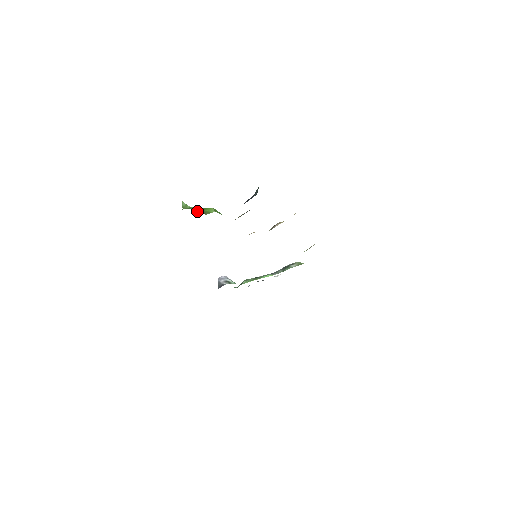
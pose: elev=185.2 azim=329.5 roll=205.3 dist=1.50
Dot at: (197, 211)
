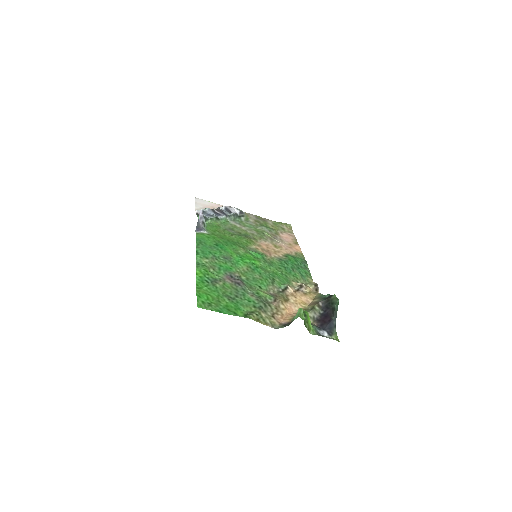
Dot at: (306, 325)
